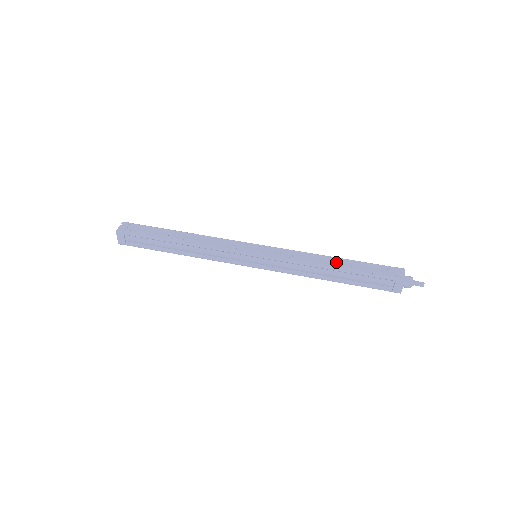
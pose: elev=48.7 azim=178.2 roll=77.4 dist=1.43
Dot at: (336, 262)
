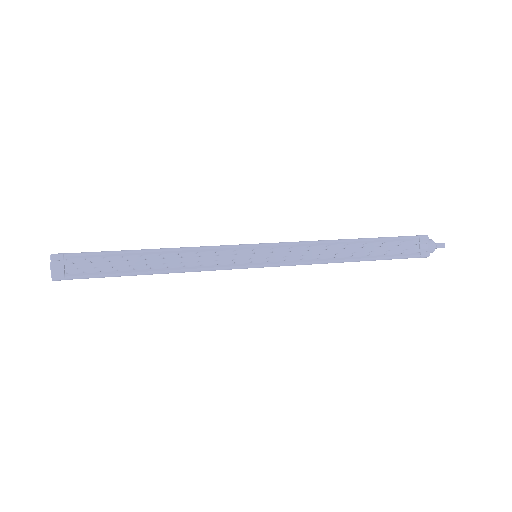
Dot at: (355, 248)
